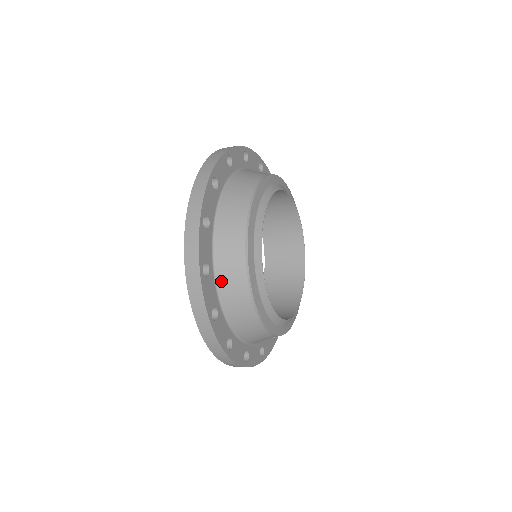
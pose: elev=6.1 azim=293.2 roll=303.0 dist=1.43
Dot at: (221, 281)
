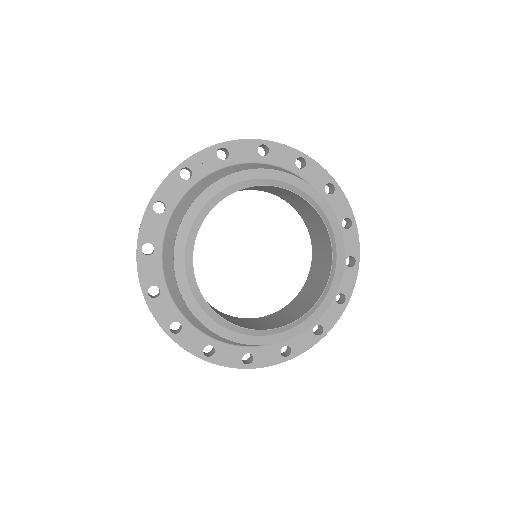
Dot at: (228, 343)
